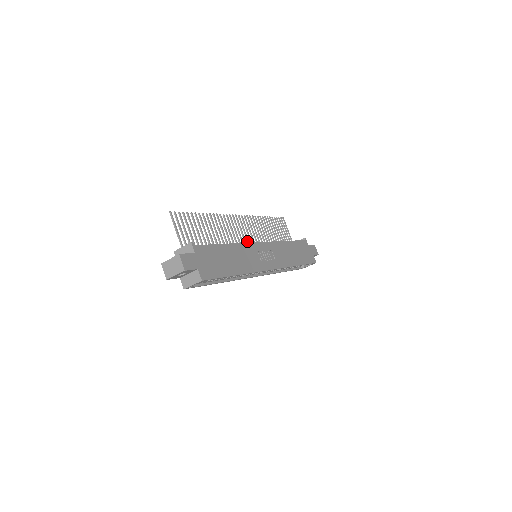
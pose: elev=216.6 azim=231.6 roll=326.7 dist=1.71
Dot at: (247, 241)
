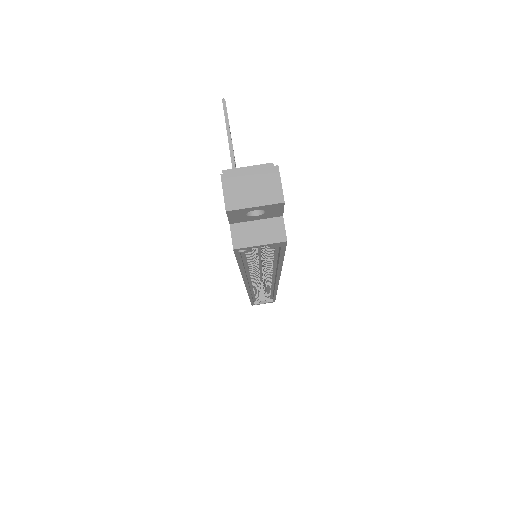
Dot at: occluded
